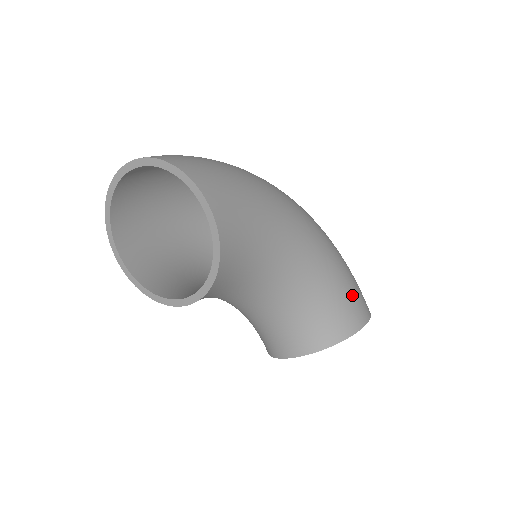
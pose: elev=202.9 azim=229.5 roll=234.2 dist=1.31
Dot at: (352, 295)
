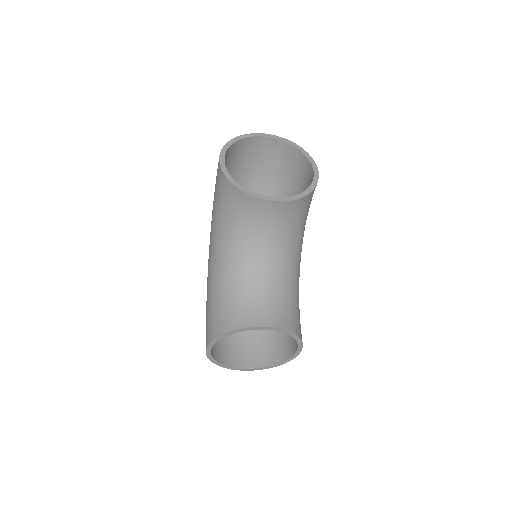
Dot at: occluded
